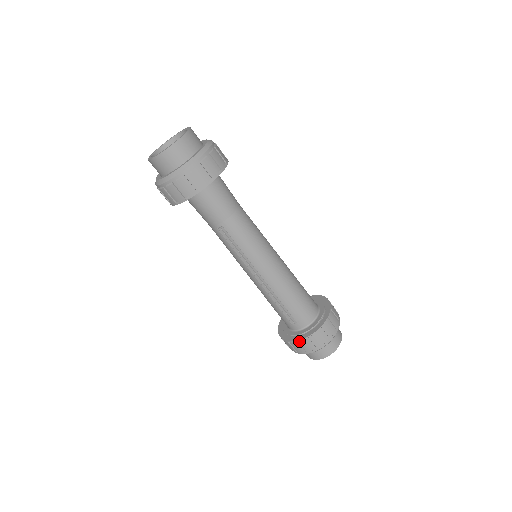
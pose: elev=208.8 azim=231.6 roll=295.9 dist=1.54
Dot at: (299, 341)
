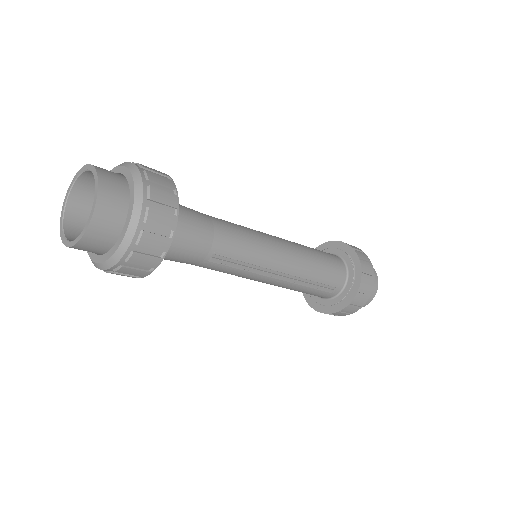
Dot at: (351, 303)
